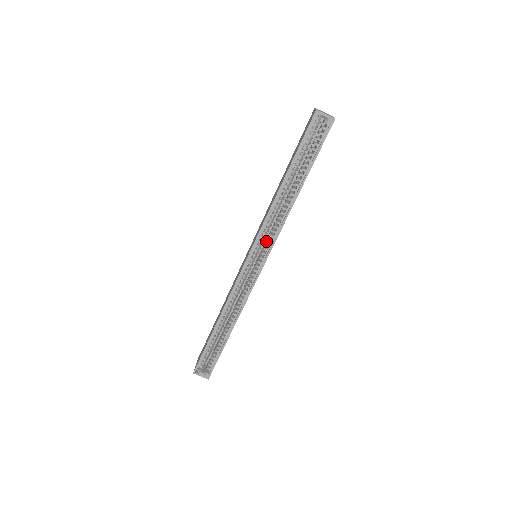
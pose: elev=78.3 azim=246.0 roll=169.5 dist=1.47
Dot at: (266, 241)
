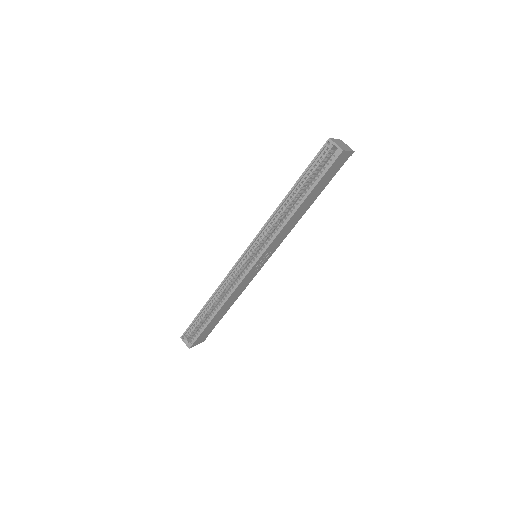
Dot at: occluded
